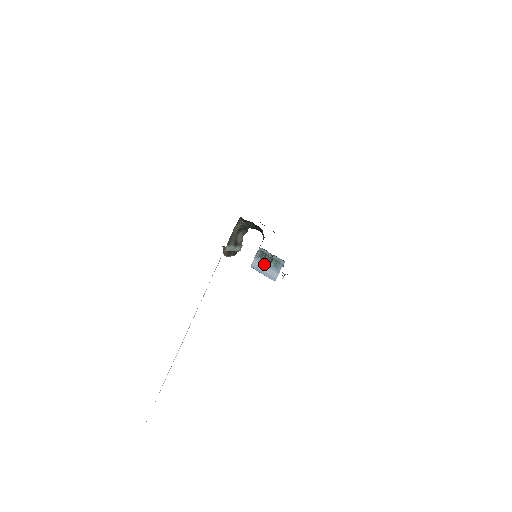
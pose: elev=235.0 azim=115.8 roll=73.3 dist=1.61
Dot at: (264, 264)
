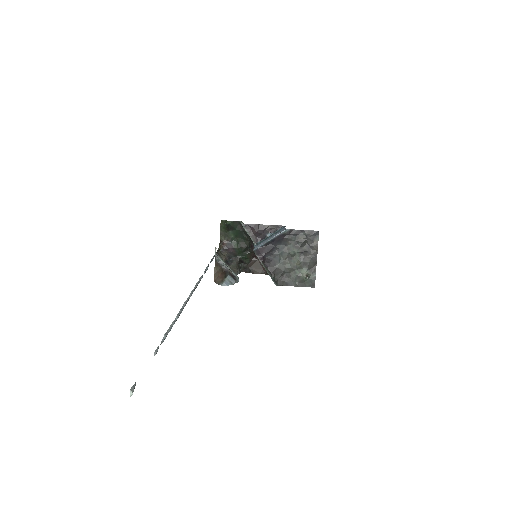
Dot at: (266, 240)
